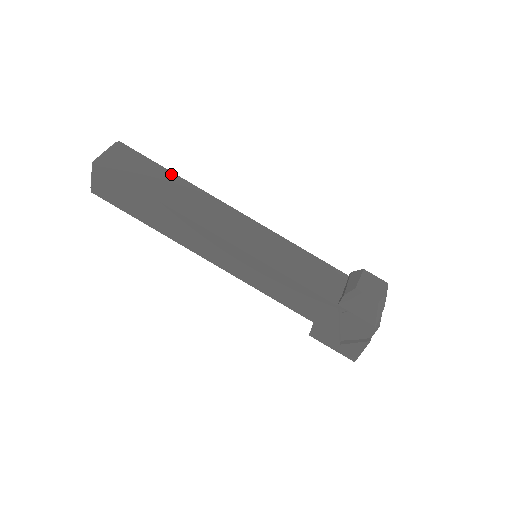
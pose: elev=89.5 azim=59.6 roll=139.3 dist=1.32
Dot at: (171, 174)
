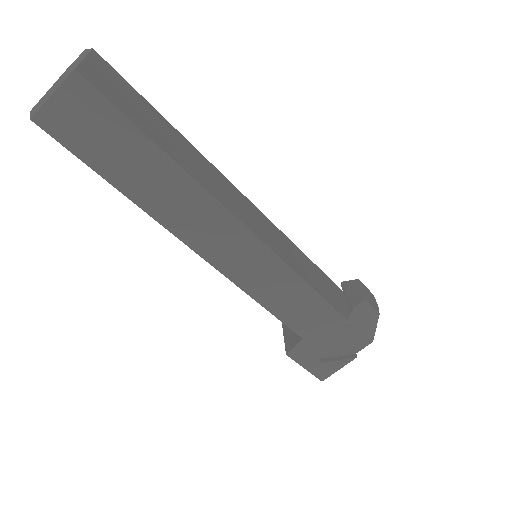
Dot at: (169, 125)
